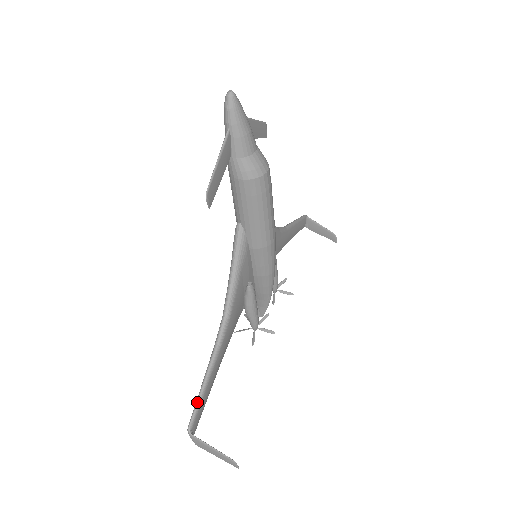
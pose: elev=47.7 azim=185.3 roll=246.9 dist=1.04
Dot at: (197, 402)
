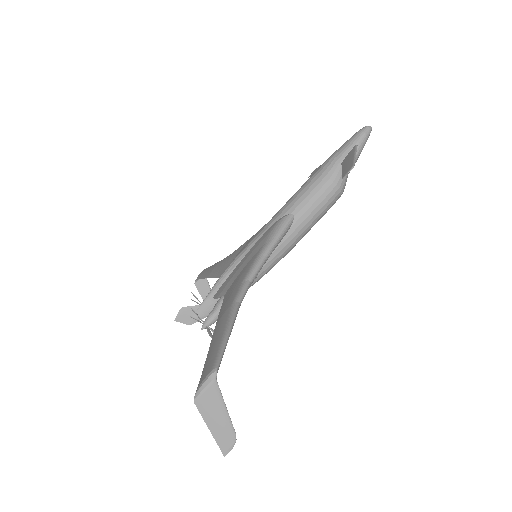
Dot at: (225, 346)
